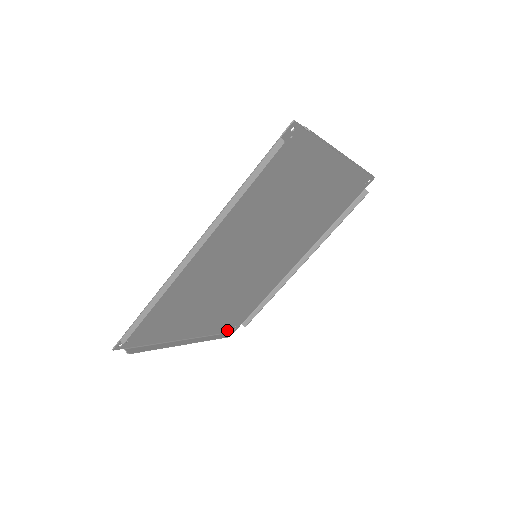
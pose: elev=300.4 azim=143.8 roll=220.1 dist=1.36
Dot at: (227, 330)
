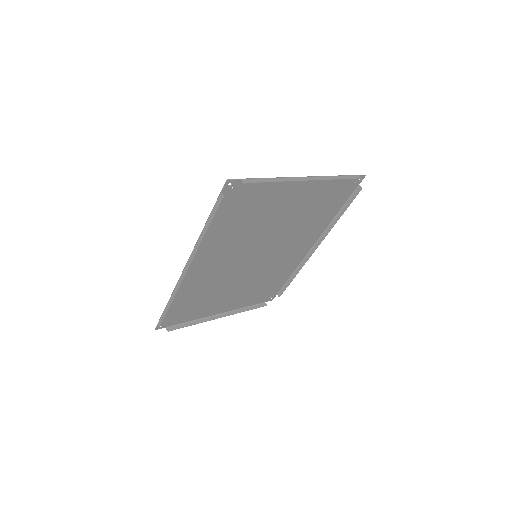
Dot at: (263, 301)
